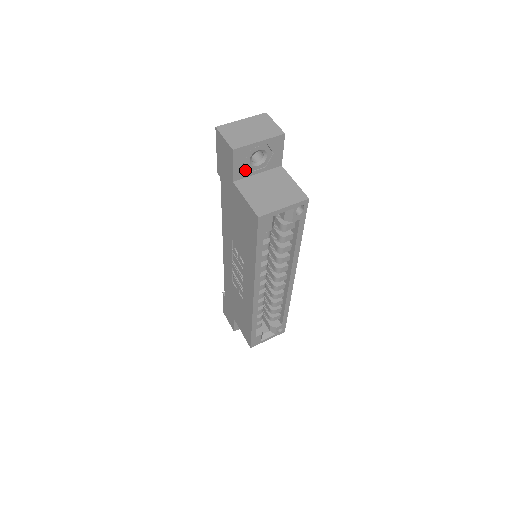
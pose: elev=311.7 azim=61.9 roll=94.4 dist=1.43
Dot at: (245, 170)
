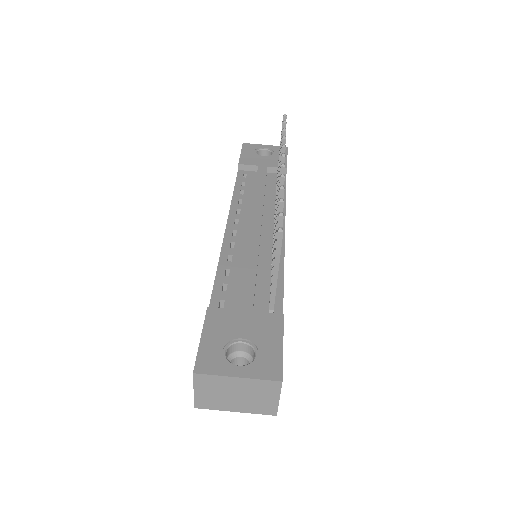
Dot at: occluded
